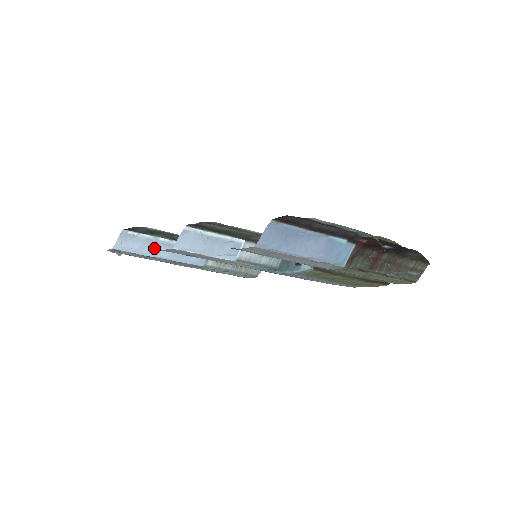
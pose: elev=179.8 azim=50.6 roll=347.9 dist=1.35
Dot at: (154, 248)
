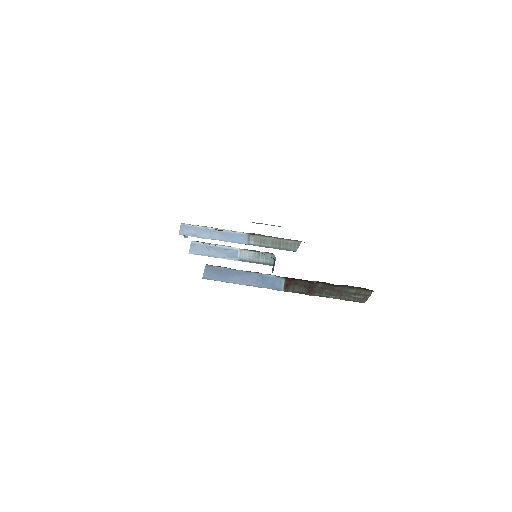
Dot at: (206, 234)
